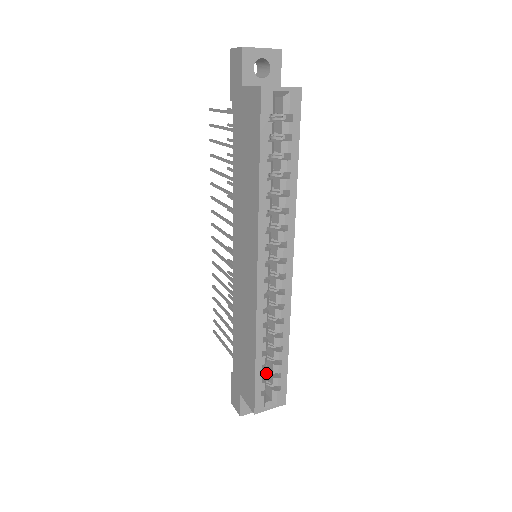
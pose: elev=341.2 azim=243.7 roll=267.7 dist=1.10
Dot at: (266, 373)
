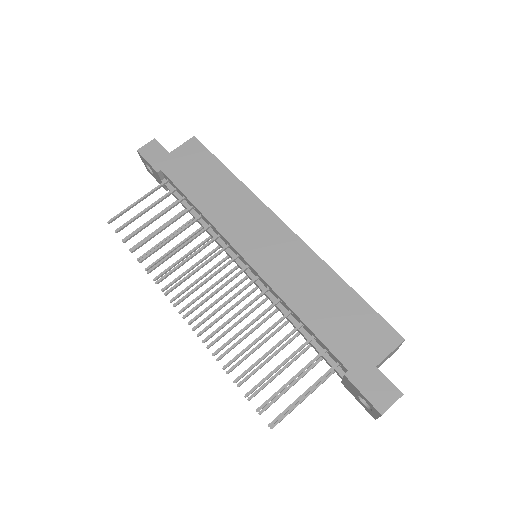
Dot at: occluded
